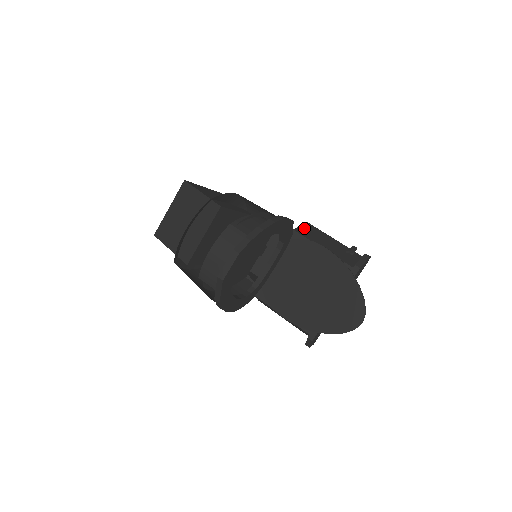
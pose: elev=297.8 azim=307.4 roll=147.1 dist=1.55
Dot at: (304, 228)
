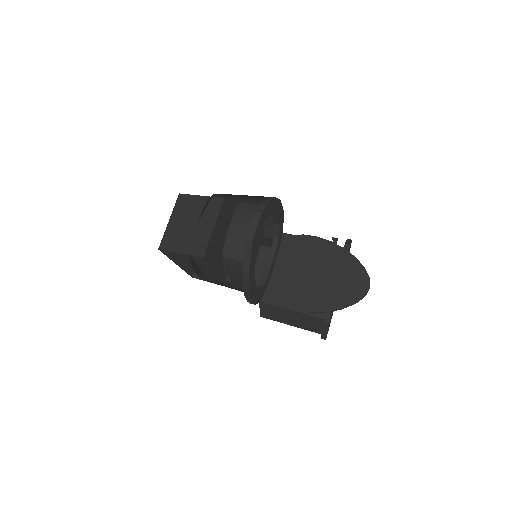
Dot at: occluded
